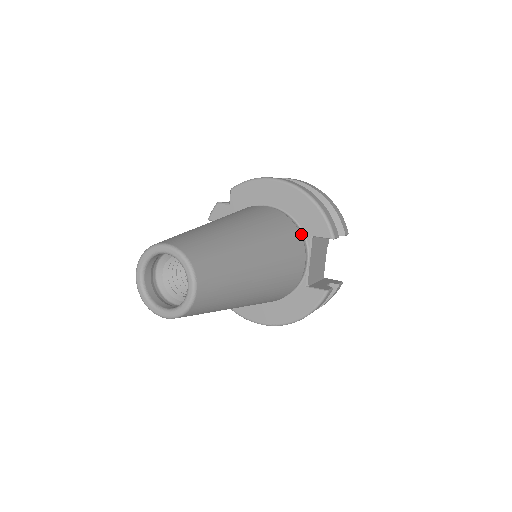
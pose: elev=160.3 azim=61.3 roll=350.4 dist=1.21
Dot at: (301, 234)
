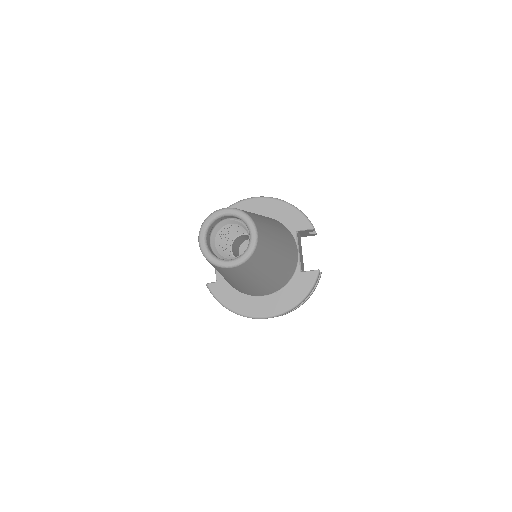
Dot at: occluded
